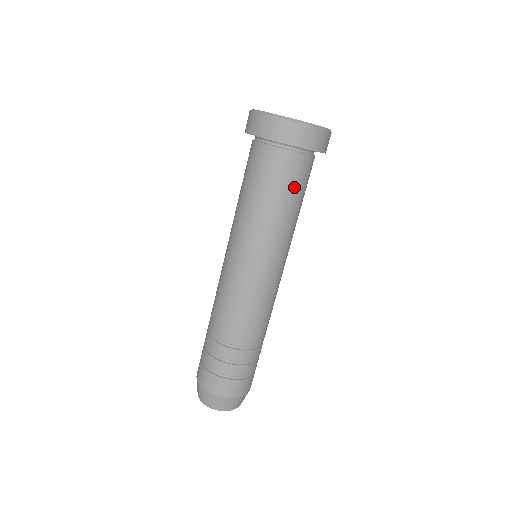
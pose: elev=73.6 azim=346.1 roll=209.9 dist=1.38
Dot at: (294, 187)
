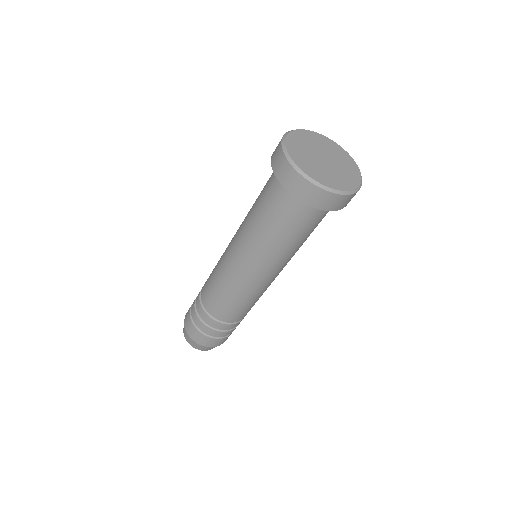
Dot at: occluded
